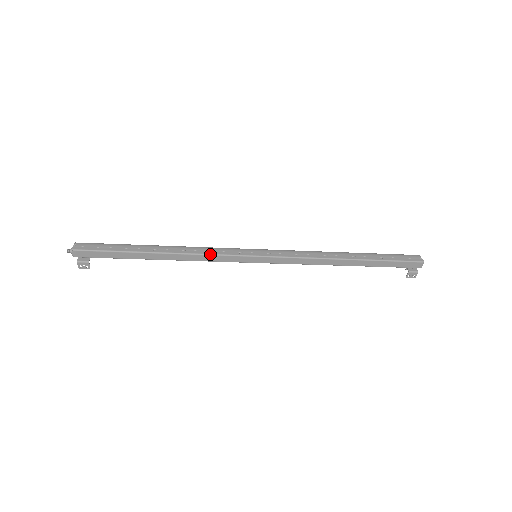
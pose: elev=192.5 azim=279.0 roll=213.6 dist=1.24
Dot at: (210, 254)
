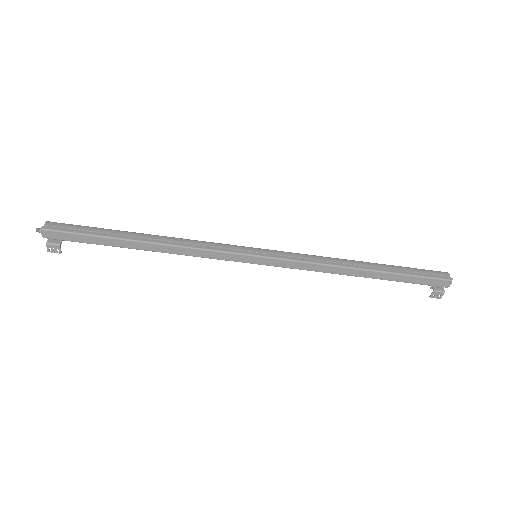
Dot at: (202, 248)
